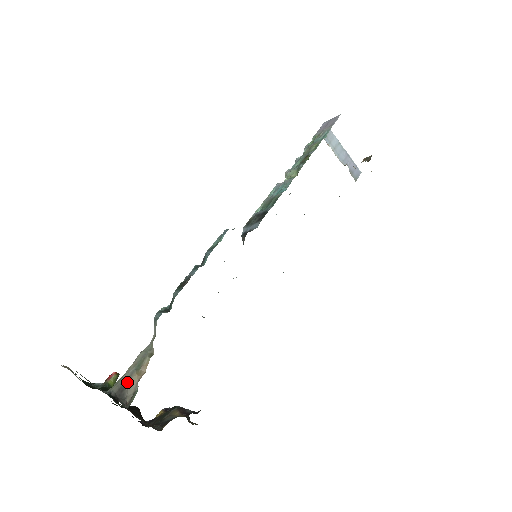
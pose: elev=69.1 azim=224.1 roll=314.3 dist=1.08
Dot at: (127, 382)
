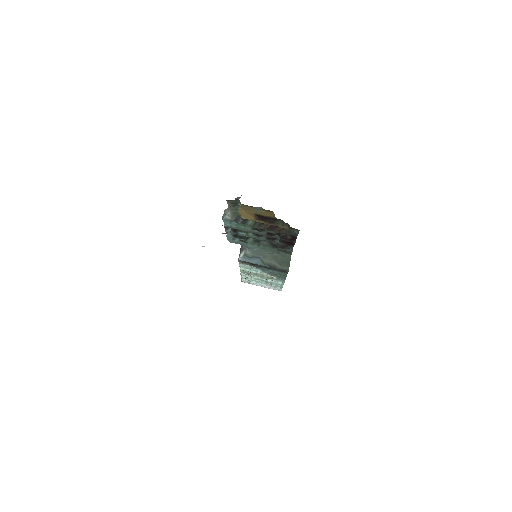
Dot at: occluded
